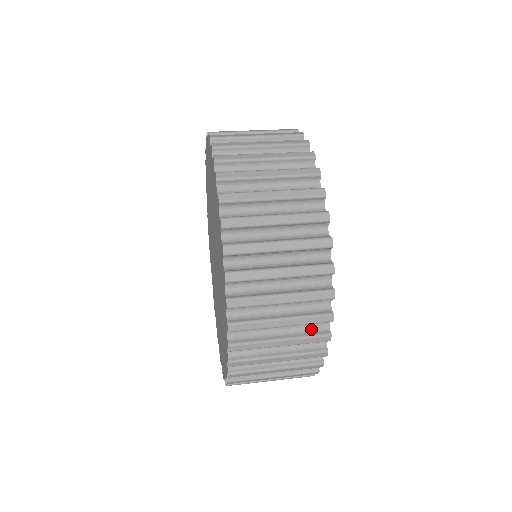
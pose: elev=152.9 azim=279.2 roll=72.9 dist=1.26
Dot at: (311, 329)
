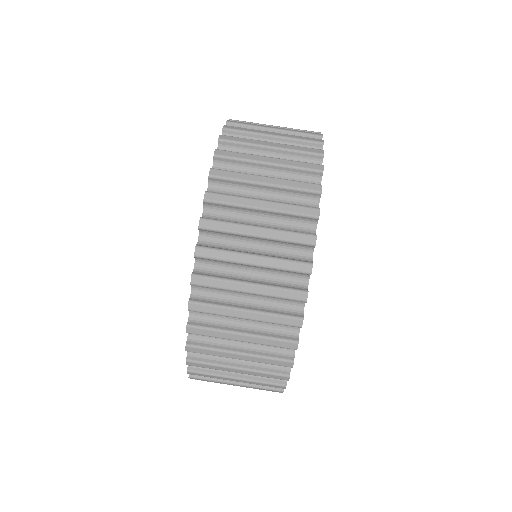
Dot at: occluded
